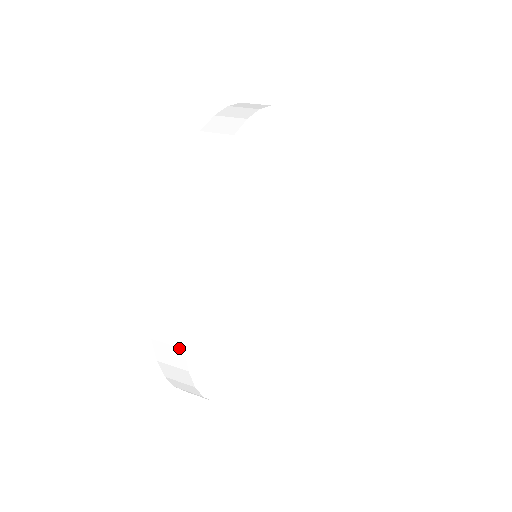
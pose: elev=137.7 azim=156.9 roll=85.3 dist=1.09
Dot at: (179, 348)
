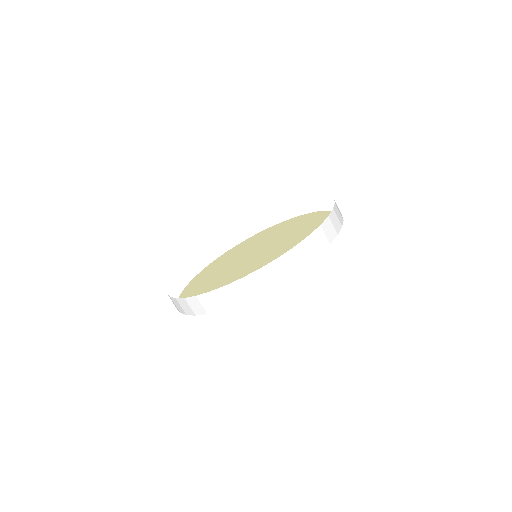
Dot at: (185, 312)
